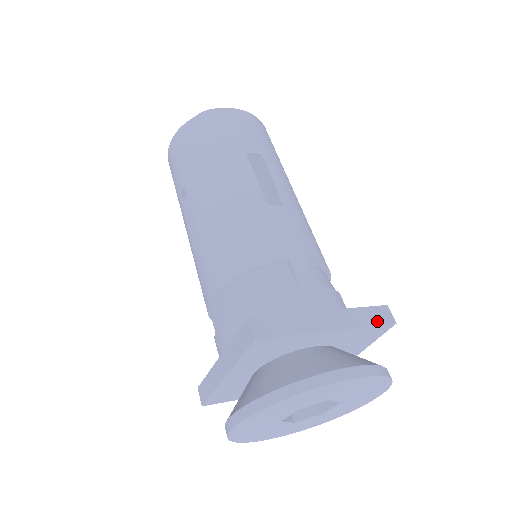
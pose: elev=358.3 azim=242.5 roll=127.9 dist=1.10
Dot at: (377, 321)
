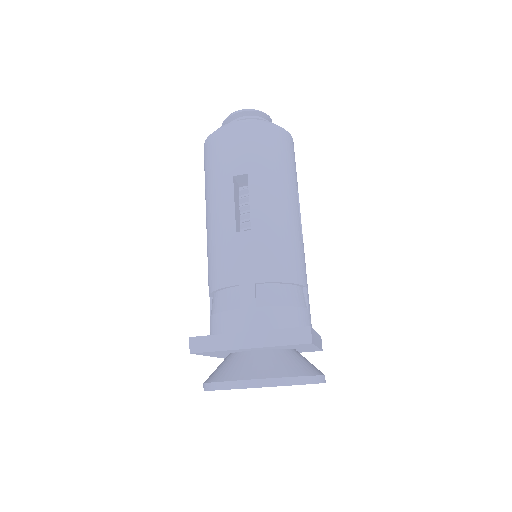
Dot at: (293, 341)
